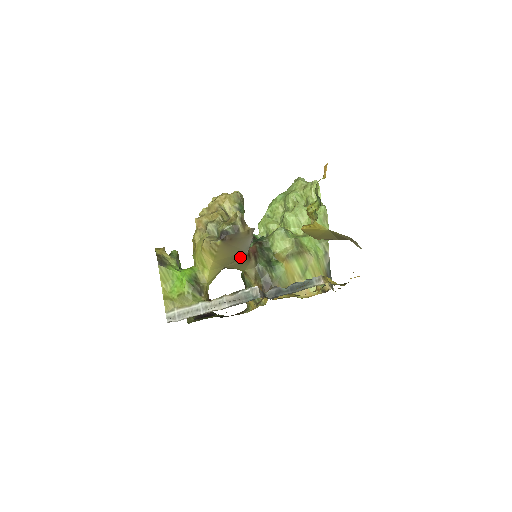
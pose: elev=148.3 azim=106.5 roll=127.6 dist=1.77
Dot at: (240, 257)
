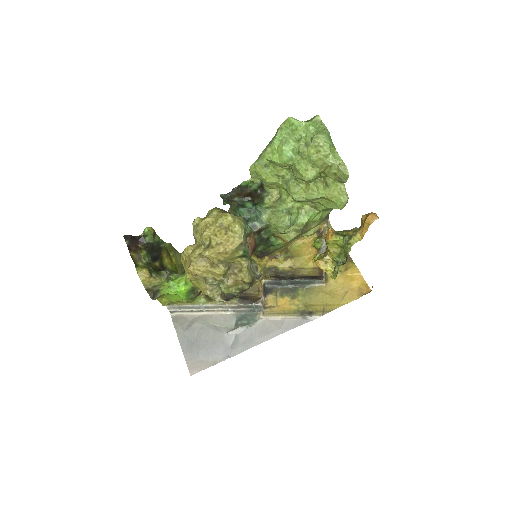
Dot at: occluded
